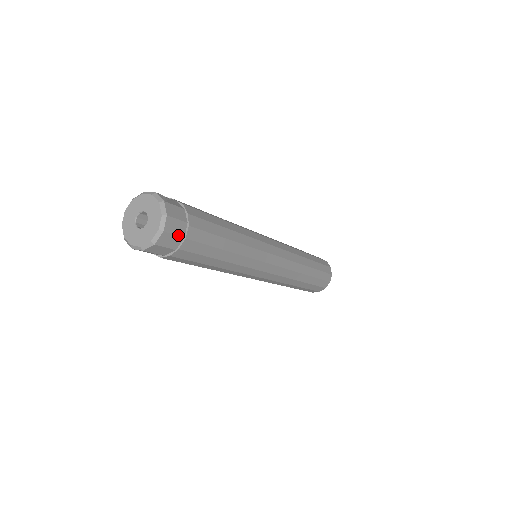
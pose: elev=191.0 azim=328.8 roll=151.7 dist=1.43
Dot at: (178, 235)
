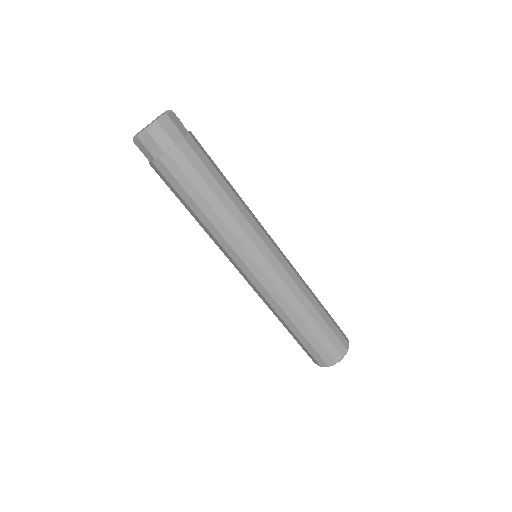
Dot at: (171, 138)
